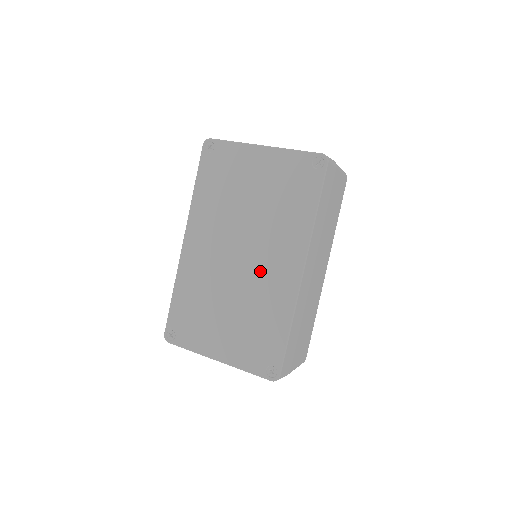
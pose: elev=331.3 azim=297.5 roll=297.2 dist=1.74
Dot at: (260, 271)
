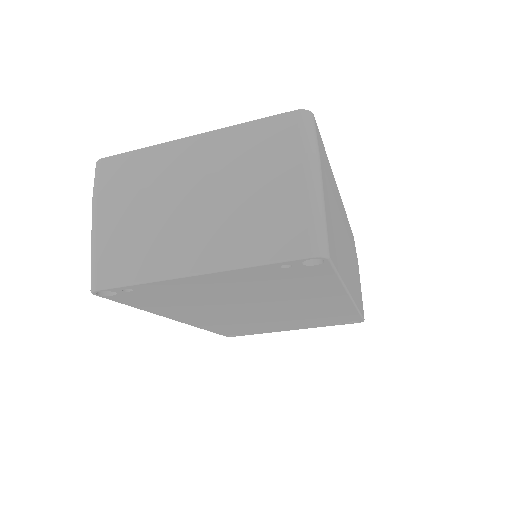
Dot at: occluded
